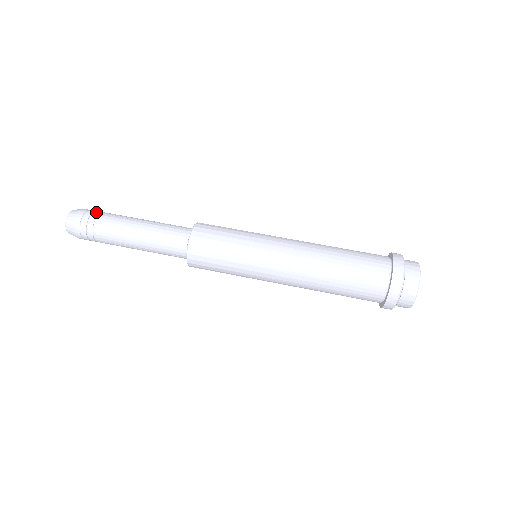
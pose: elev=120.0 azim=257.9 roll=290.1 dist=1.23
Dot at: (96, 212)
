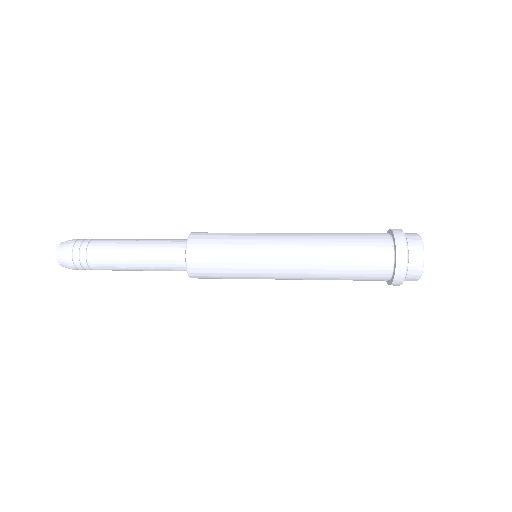
Dot at: (87, 239)
